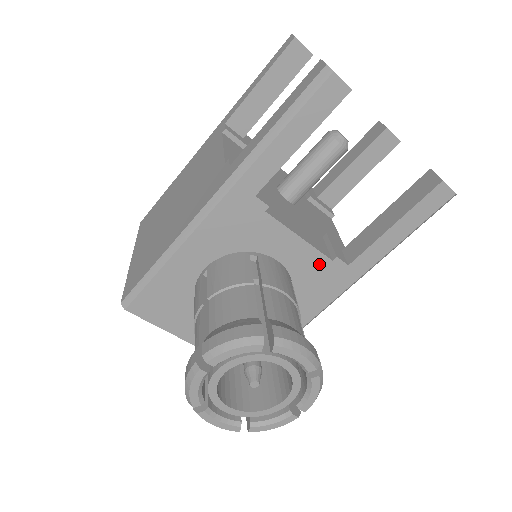
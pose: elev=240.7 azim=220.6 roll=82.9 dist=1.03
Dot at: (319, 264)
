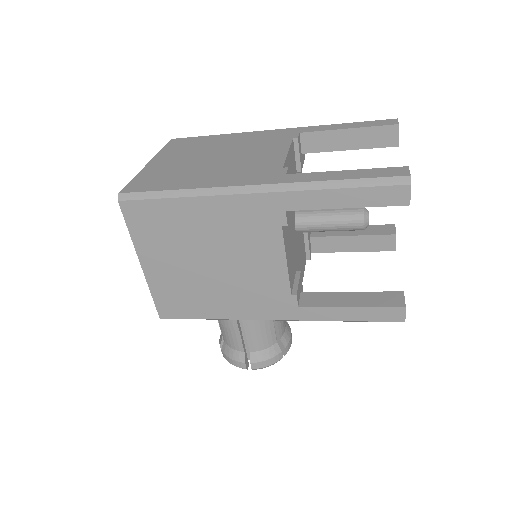
Dot at: occluded
